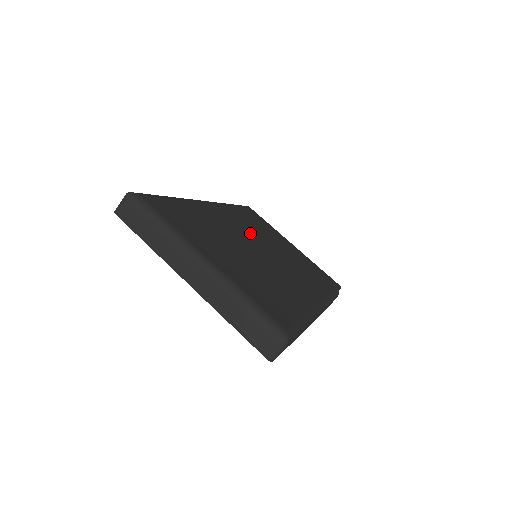
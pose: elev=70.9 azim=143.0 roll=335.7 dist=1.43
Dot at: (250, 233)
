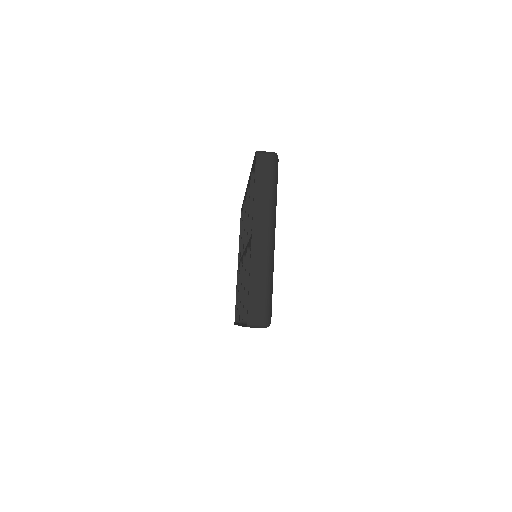
Dot at: occluded
